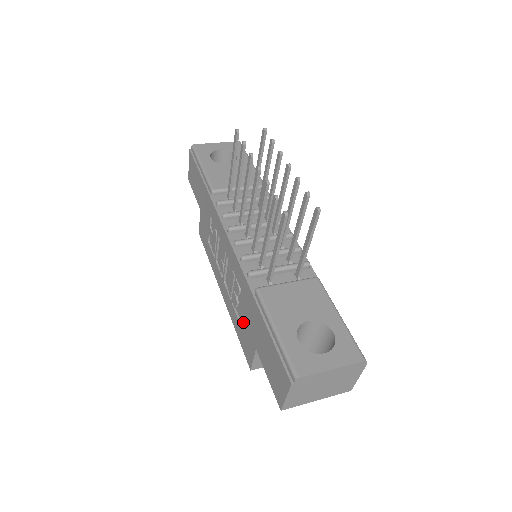
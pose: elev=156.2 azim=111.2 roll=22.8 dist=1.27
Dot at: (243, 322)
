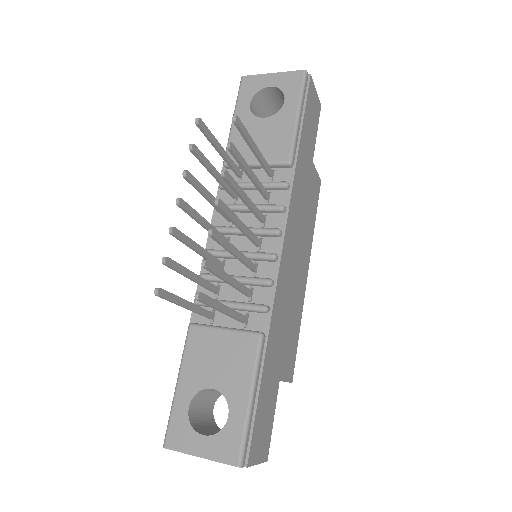
Dot at: occluded
